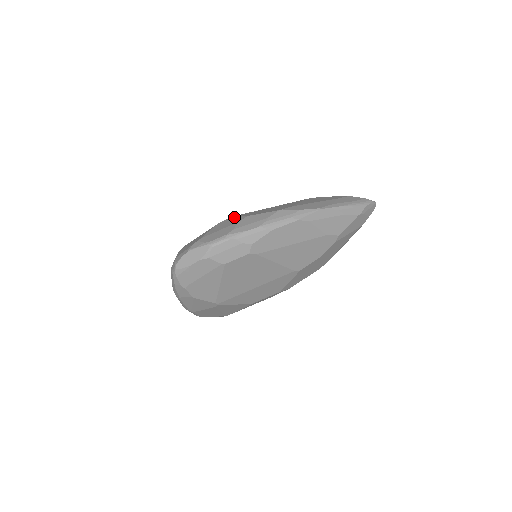
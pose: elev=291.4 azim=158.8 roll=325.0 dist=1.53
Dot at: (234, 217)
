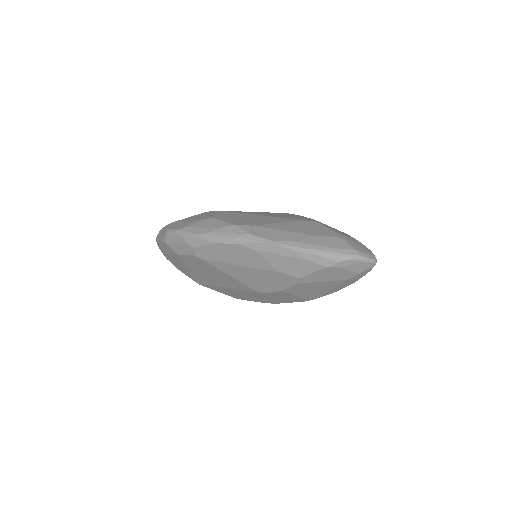
Dot at: (214, 212)
